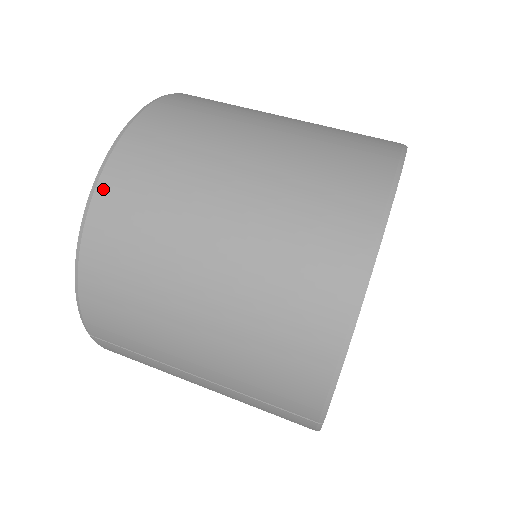
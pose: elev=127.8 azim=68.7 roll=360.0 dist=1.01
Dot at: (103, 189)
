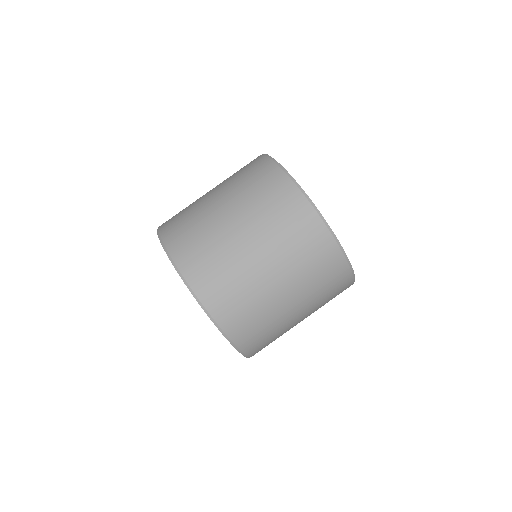
Dot at: occluded
